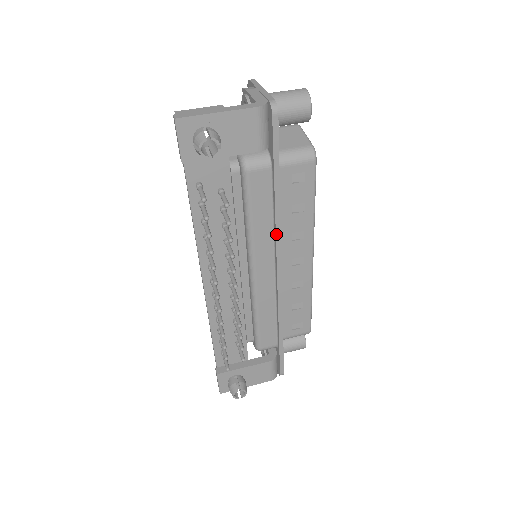
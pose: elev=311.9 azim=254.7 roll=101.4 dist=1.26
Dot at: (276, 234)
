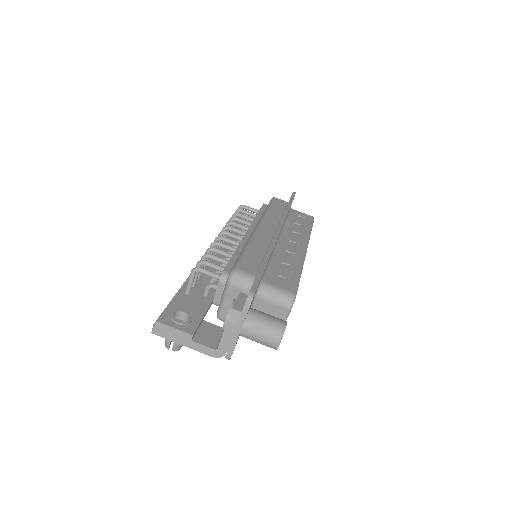
Dot at: occluded
